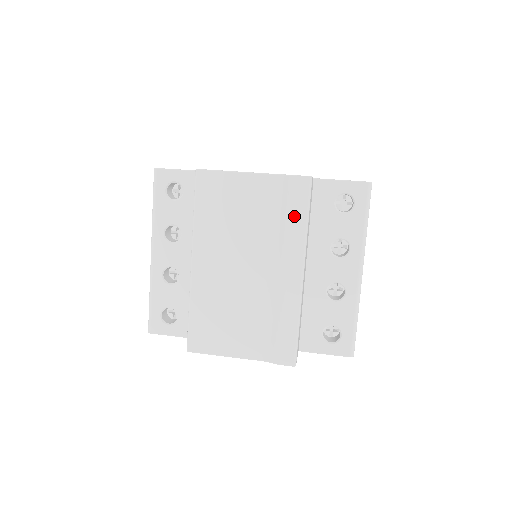
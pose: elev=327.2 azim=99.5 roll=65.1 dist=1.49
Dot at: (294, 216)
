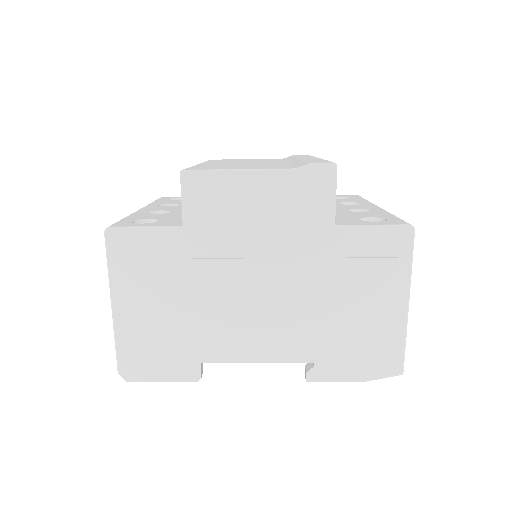
Dot at: occluded
